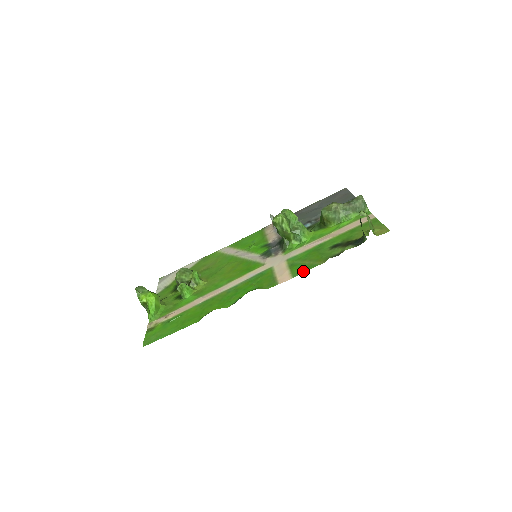
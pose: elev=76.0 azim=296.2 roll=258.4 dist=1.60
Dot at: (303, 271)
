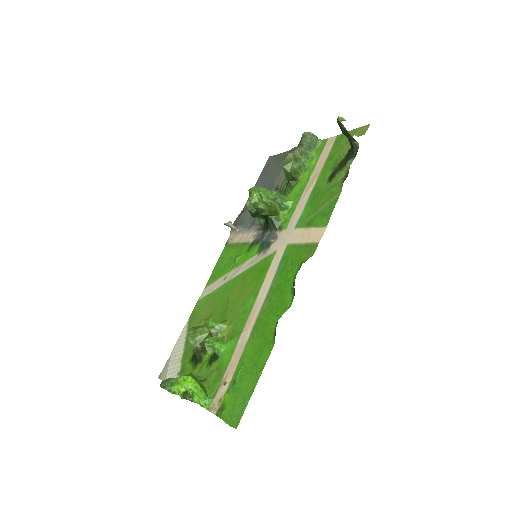
Dot at: (330, 213)
